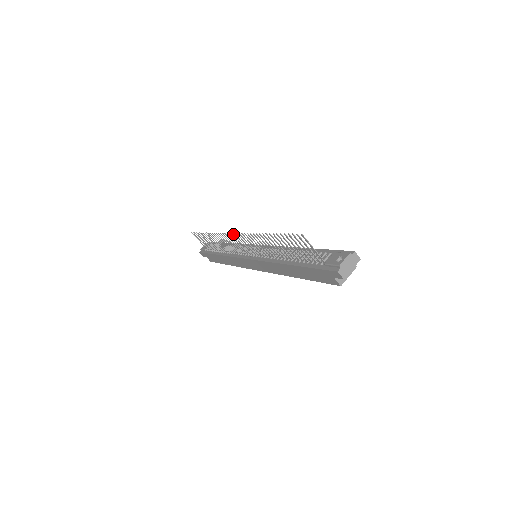
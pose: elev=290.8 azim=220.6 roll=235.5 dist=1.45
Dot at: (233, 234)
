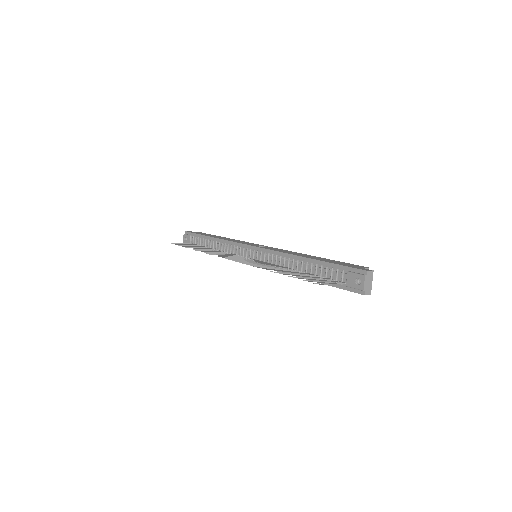
Dot at: (230, 259)
